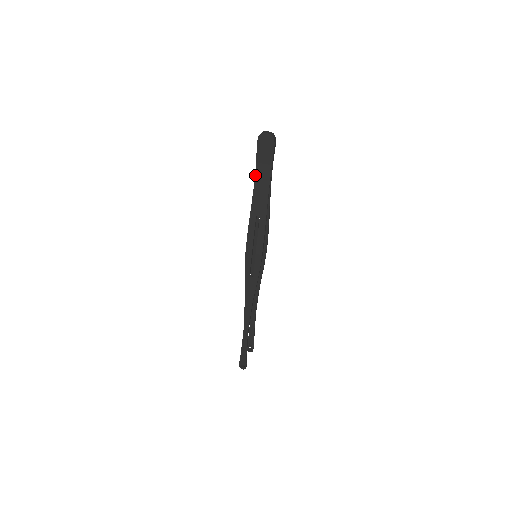
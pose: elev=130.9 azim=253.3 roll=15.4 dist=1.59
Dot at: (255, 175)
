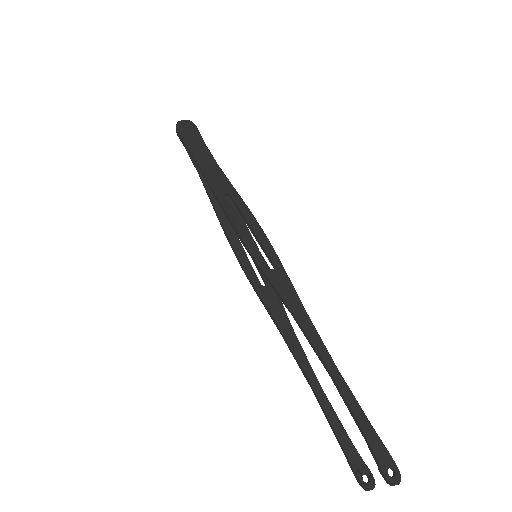
Dot at: (194, 159)
